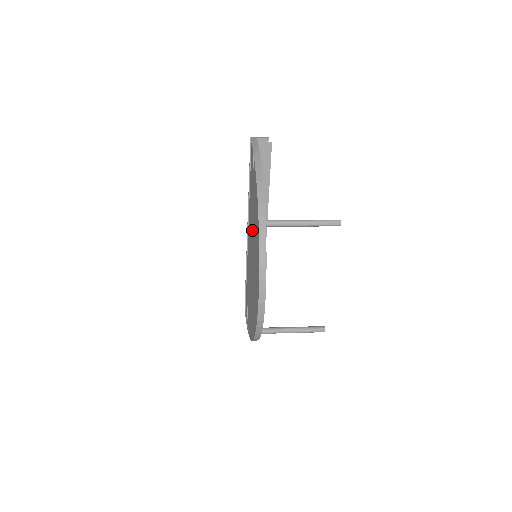
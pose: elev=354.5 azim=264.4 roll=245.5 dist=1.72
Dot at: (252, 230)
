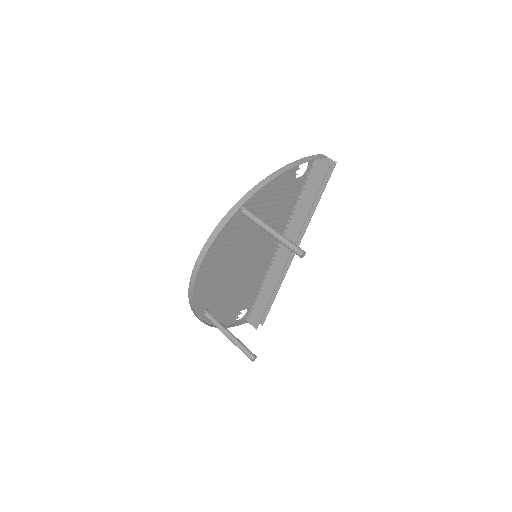
Dot at: occluded
